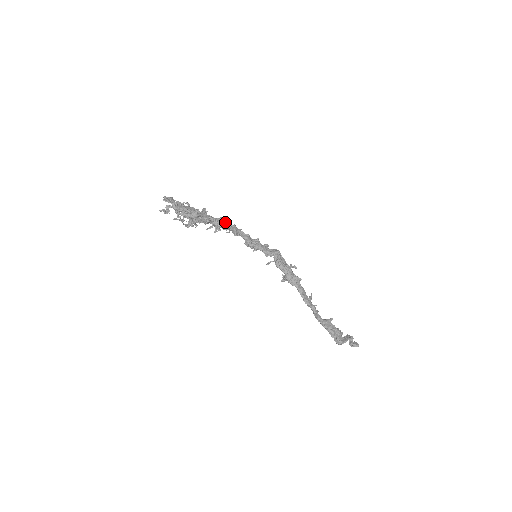
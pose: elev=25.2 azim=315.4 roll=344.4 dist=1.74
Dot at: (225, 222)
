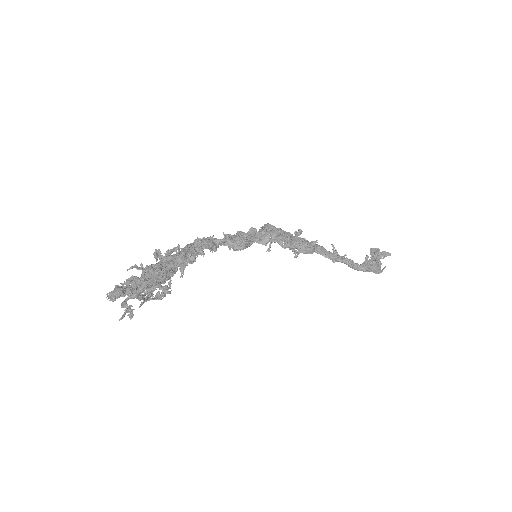
Dot at: (193, 247)
